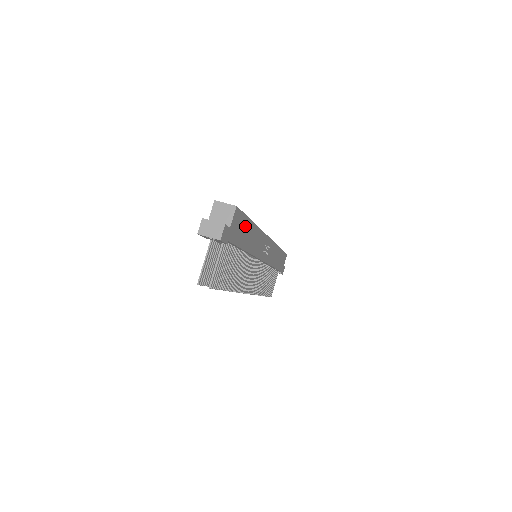
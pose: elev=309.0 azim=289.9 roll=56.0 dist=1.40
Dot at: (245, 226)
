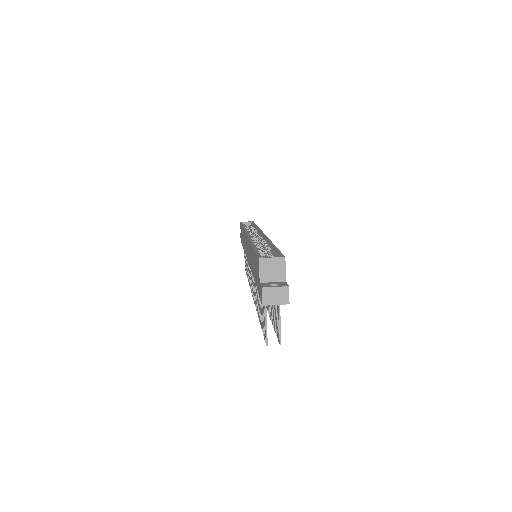
Dot at: occluded
